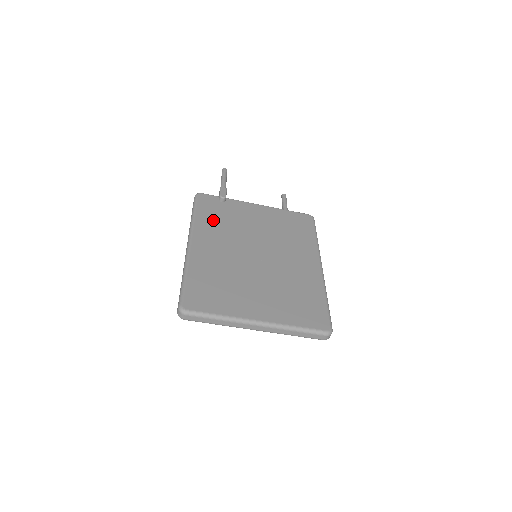
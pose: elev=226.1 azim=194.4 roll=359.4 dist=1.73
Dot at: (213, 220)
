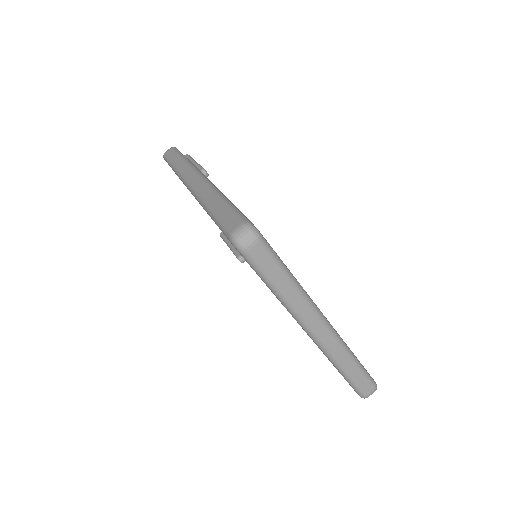
Dot at: occluded
